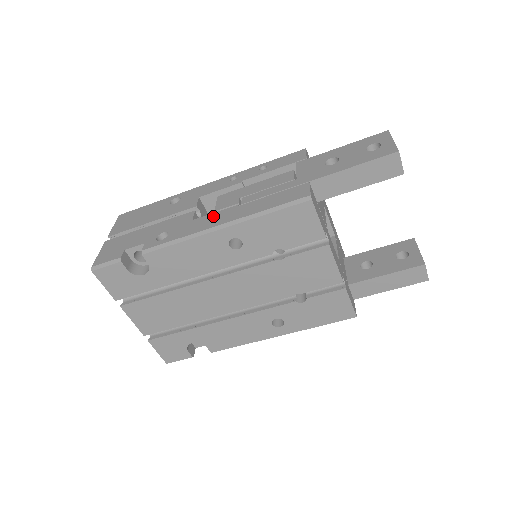
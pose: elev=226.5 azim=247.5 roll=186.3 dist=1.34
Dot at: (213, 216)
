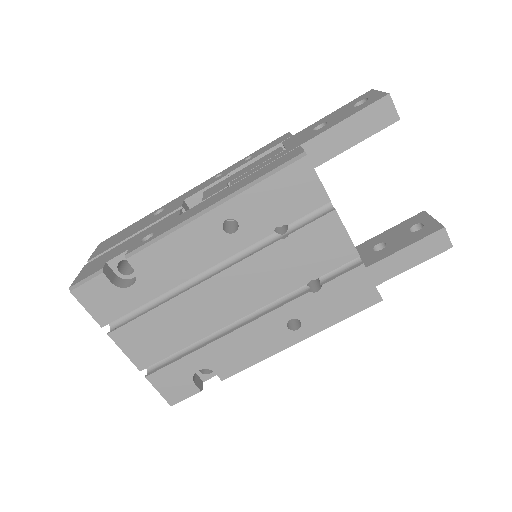
Dot at: (201, 204)
